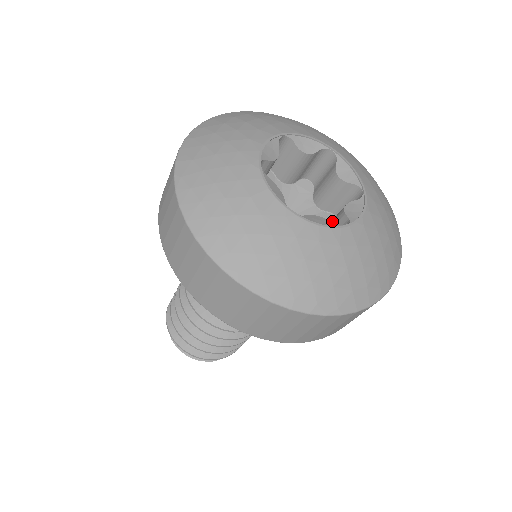
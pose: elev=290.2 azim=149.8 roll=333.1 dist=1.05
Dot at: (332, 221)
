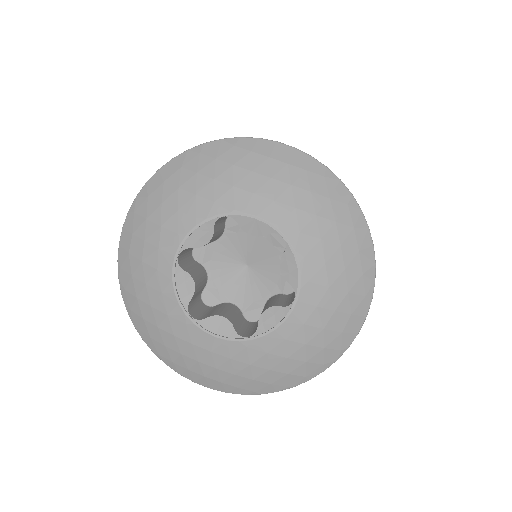
Dot at: occluded
